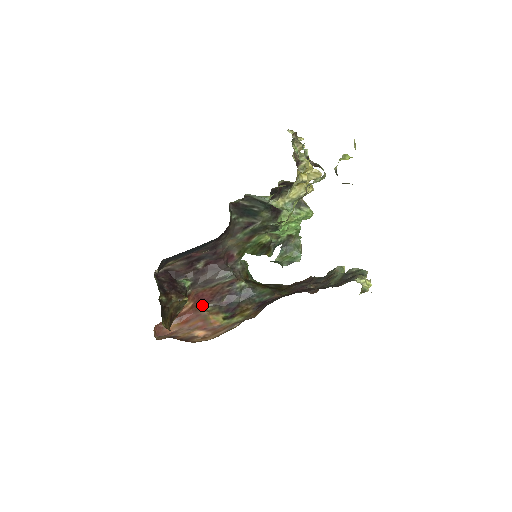
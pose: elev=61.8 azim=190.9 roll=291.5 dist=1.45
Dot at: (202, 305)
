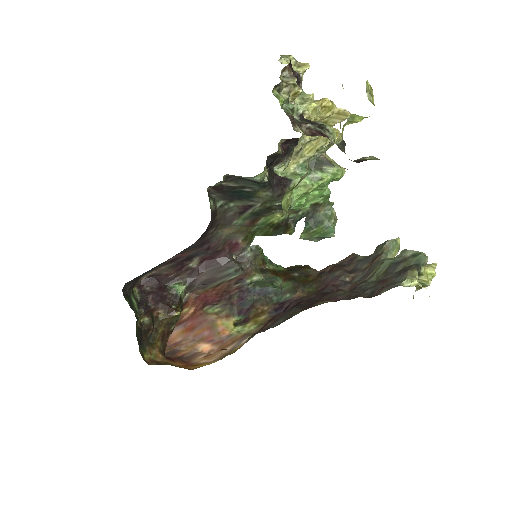
Dot at: (209, 306)
